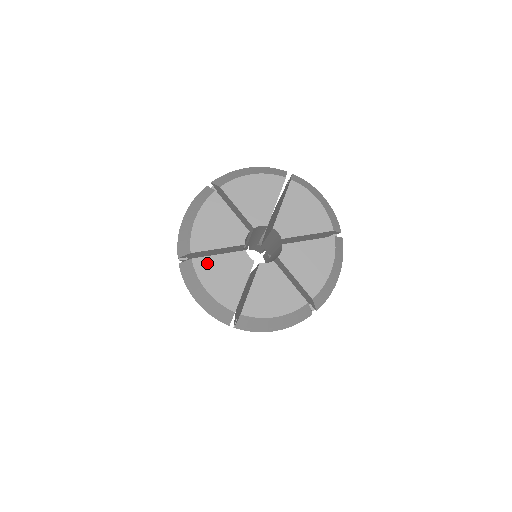
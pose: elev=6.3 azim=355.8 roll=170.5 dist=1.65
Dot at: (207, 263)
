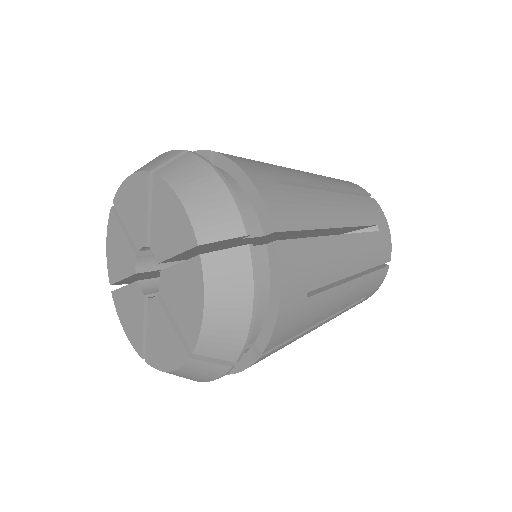
Dot at: (119, 297)
